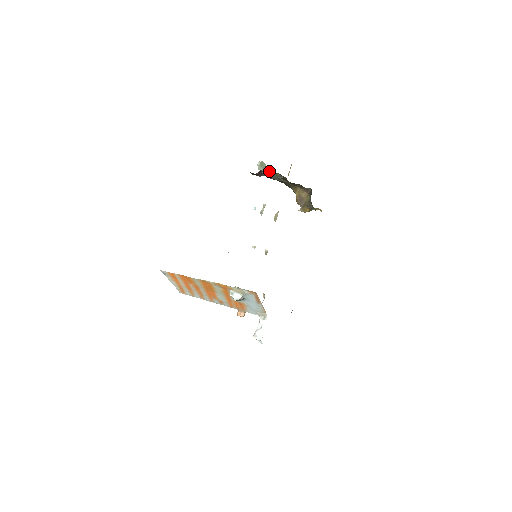
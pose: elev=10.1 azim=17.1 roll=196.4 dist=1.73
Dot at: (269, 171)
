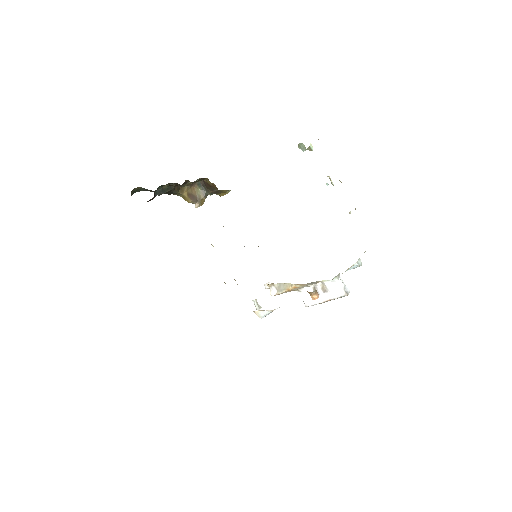
Dot at: (309, 147)
